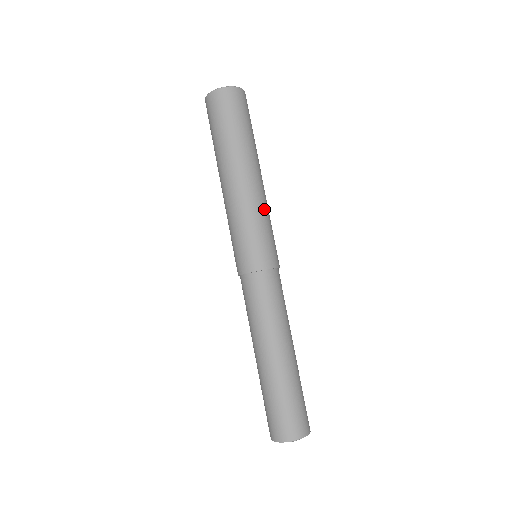
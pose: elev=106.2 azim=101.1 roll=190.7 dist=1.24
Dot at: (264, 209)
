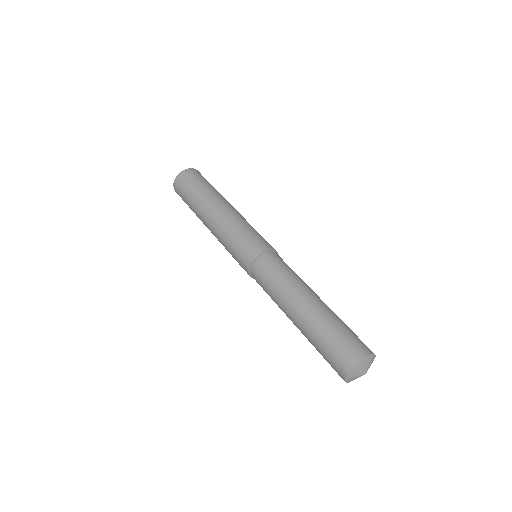
Dot at: (242, 221)
